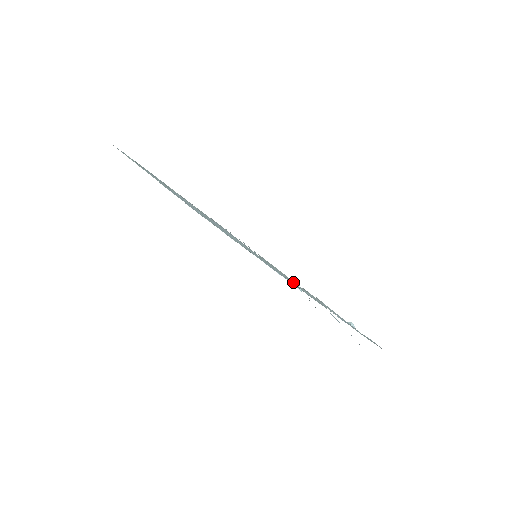
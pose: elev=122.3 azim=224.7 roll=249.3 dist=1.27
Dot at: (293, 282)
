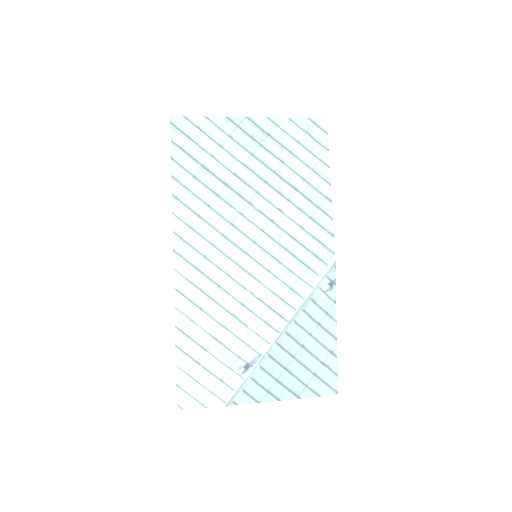
Dot at: (219, 314)
